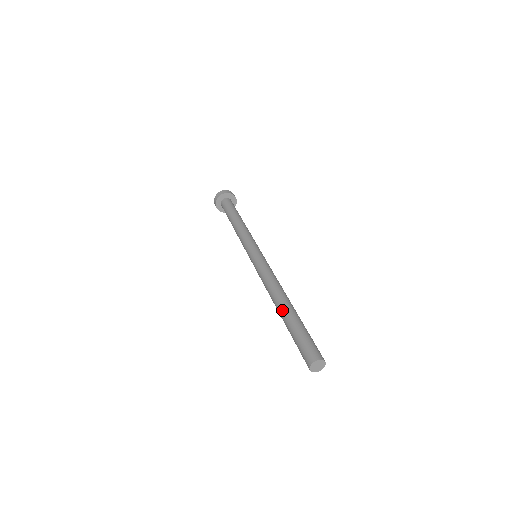
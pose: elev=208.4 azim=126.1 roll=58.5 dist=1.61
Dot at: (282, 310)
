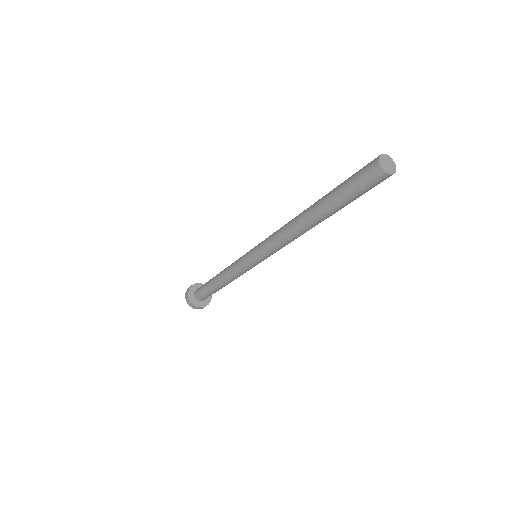
Dot at: (313, 204)
